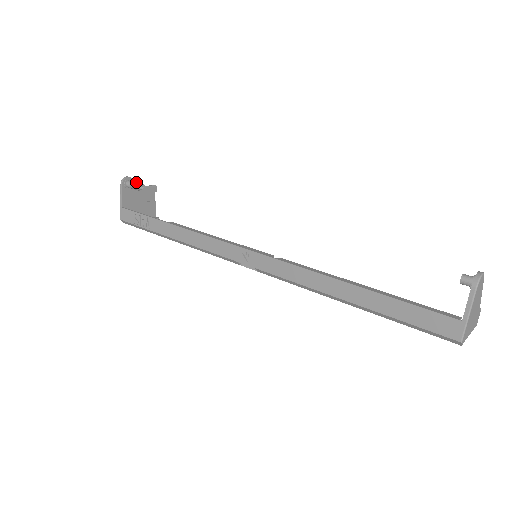
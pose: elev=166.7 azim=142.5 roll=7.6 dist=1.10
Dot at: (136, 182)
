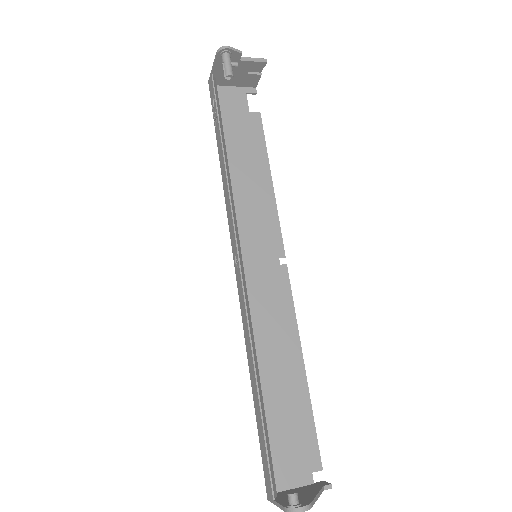
Dot at: (238, 54)
